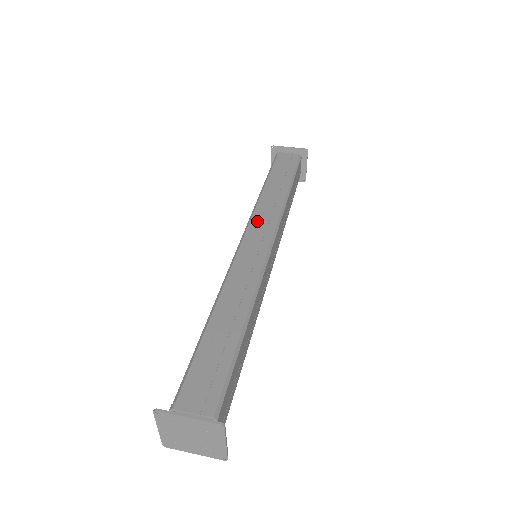
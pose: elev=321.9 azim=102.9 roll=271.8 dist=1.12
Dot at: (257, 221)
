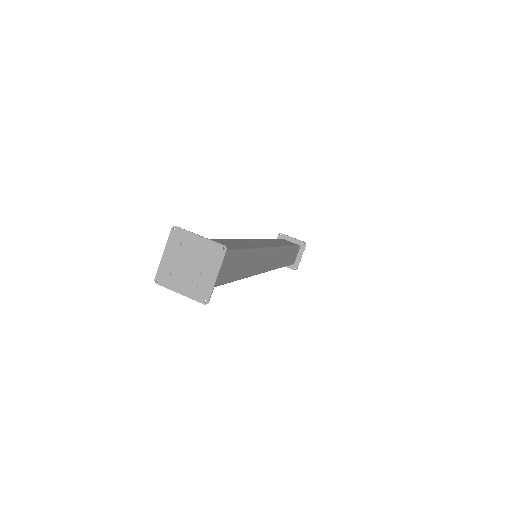
Dot at: (263, 241)
